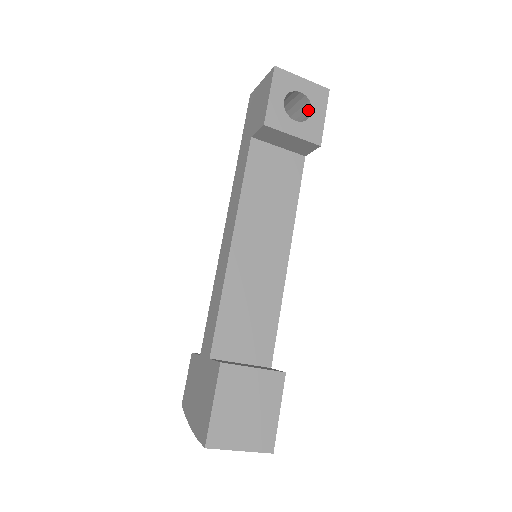
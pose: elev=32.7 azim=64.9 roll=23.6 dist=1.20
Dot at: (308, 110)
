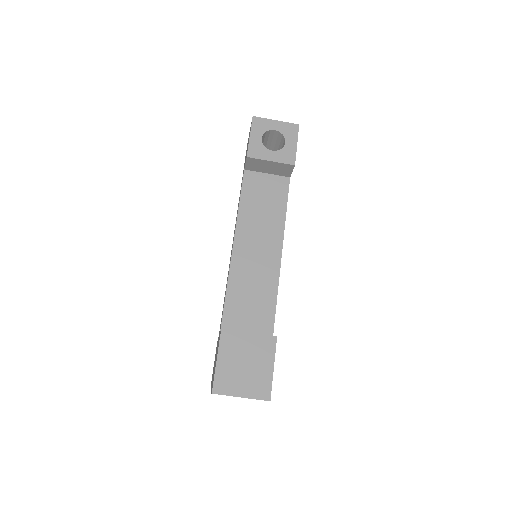
Dot at: (284, 142)
